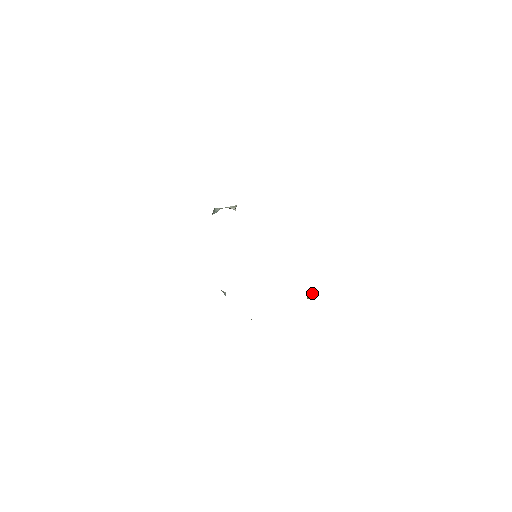
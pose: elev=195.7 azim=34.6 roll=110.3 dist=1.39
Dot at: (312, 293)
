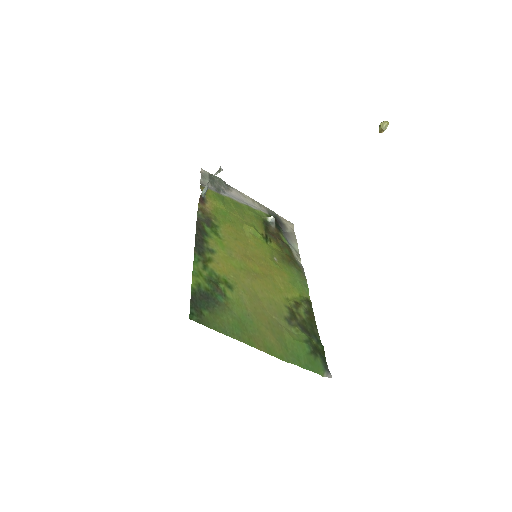
Dot at: (383, 122)
